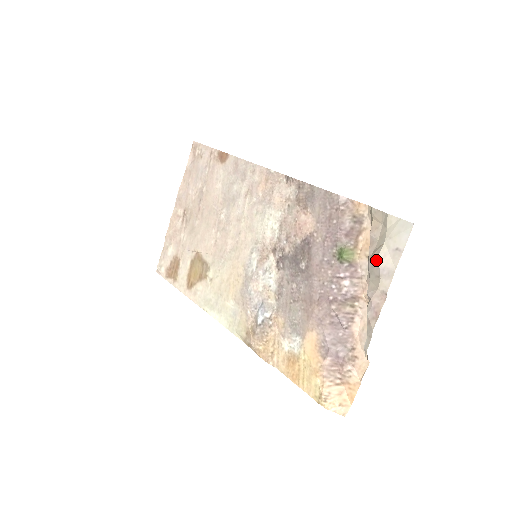
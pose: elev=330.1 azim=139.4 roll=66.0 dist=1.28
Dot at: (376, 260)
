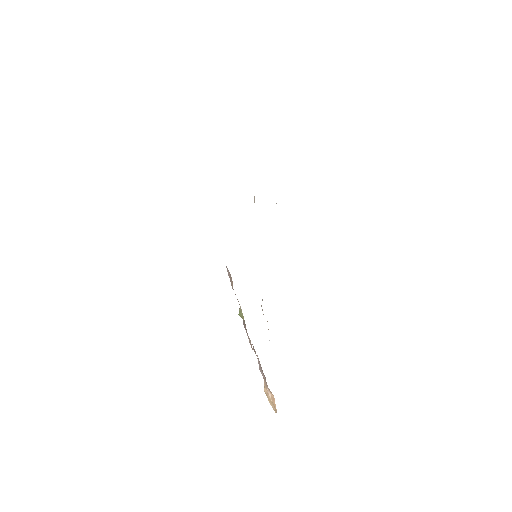
Dot at: occluded
